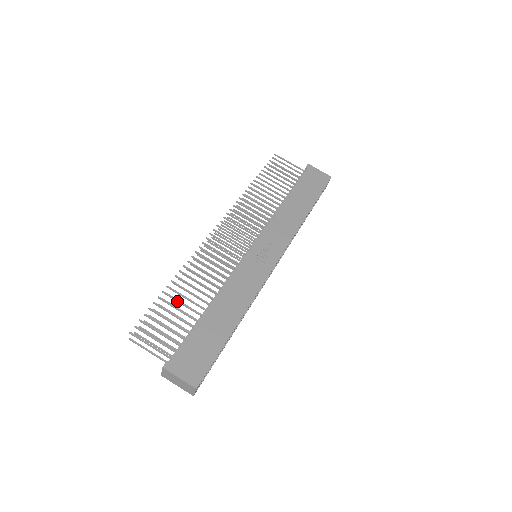
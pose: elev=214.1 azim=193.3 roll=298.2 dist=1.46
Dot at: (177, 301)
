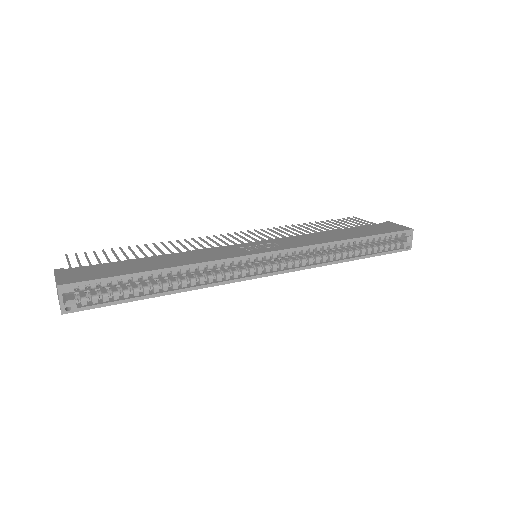
Dot at: (132, 252)
